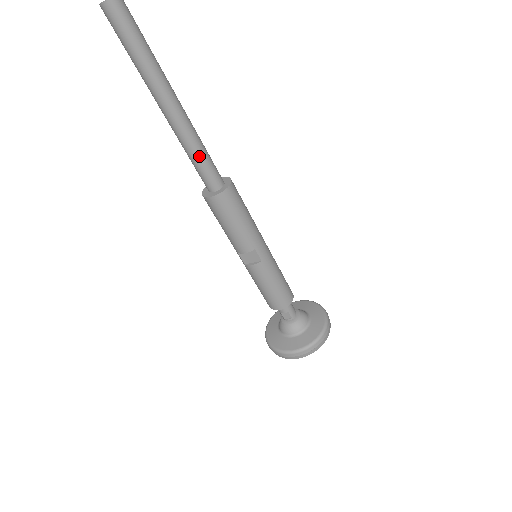
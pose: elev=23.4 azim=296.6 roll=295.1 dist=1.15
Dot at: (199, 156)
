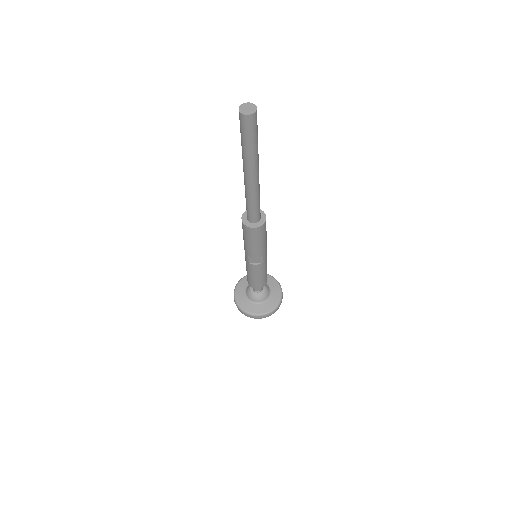
Dot at: (256, 204)
